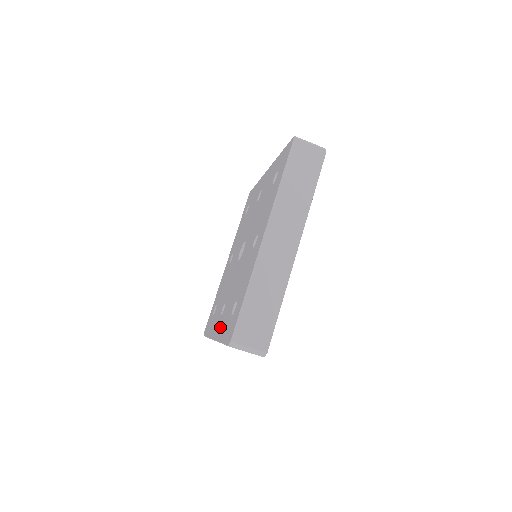
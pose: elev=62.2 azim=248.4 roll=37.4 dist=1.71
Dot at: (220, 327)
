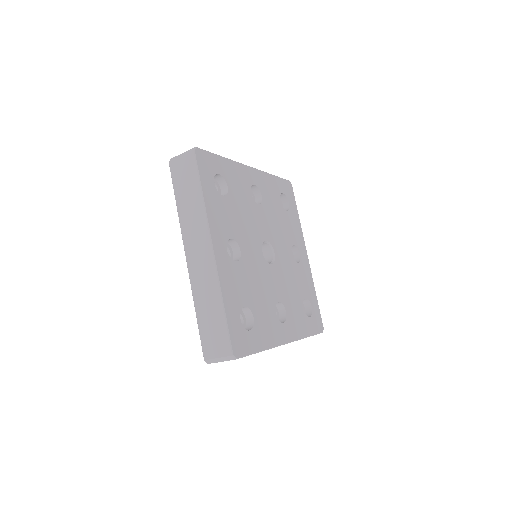
Dot at: occluded
